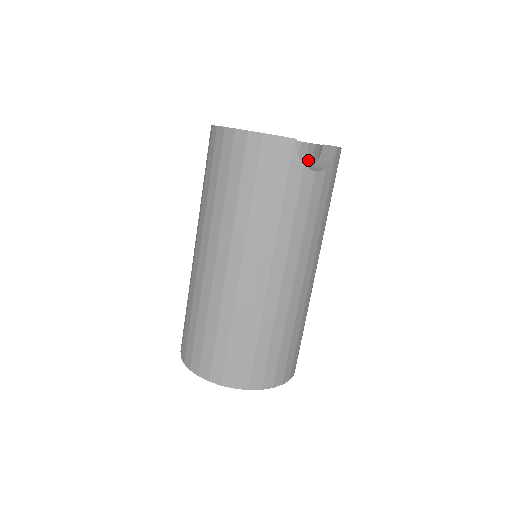
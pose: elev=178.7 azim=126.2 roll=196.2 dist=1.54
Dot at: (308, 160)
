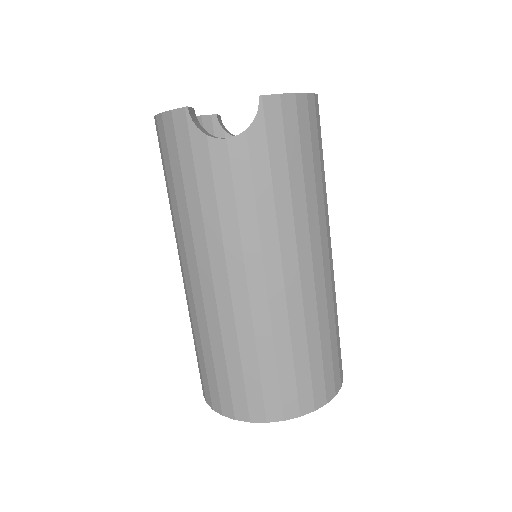
Dot at: occluded
